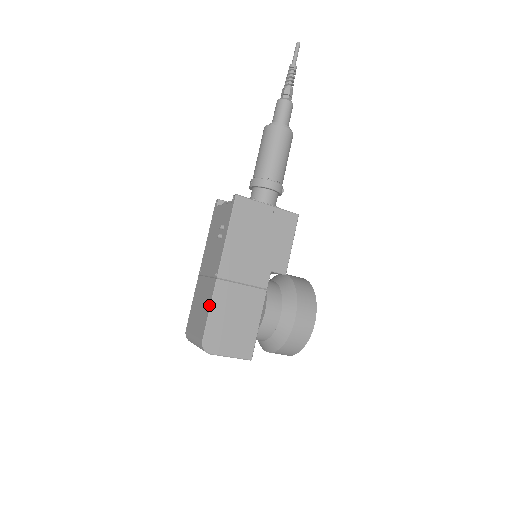
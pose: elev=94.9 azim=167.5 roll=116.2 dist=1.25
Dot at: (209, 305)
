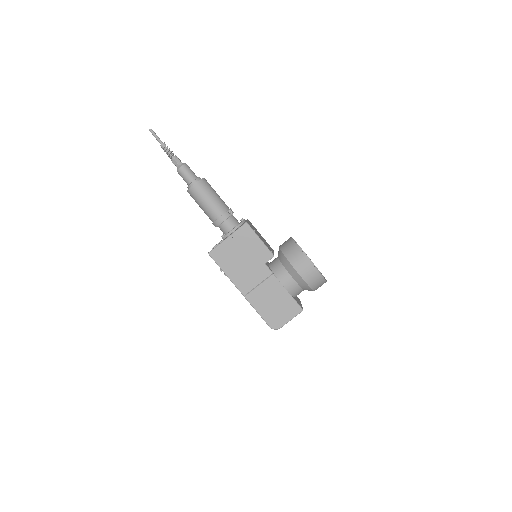
Dot at: occluded
